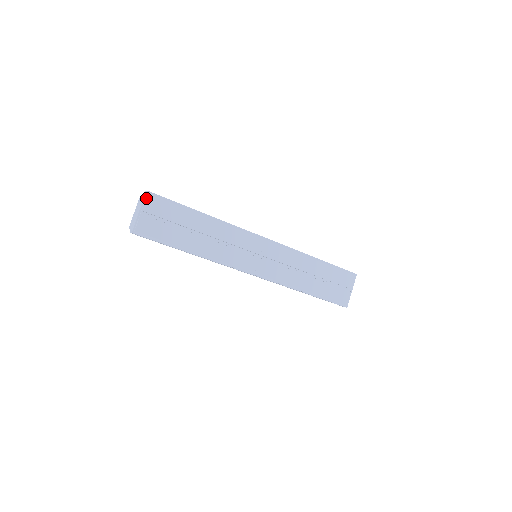
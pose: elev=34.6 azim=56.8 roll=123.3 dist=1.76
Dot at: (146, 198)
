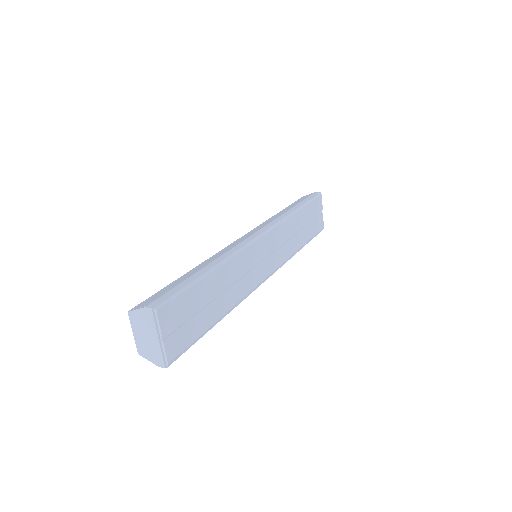
Dot at: (158, 318)
